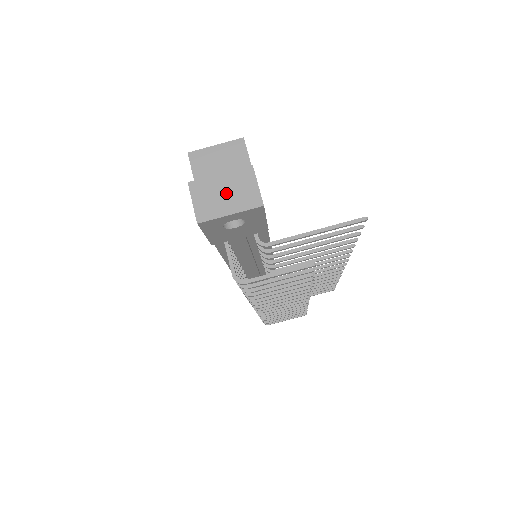
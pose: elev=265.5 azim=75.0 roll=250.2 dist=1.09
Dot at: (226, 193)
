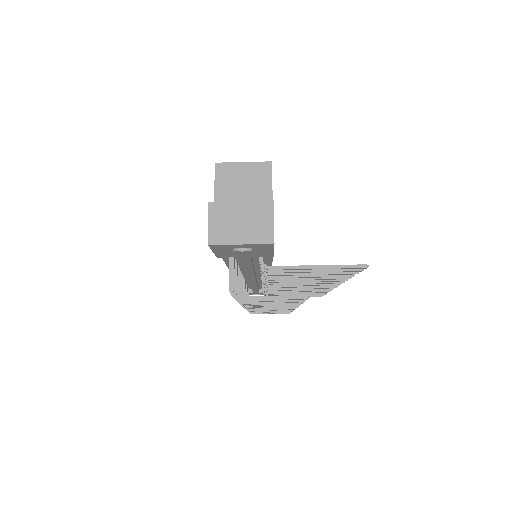
Dot at: (242, 222)
